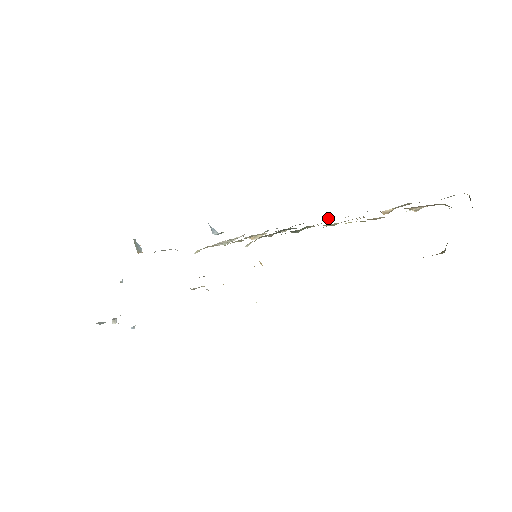
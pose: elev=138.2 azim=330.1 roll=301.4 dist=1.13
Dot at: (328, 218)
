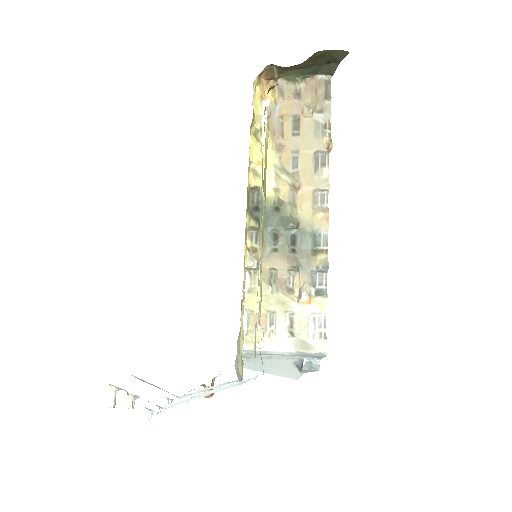
Dot at: (326, 208)
